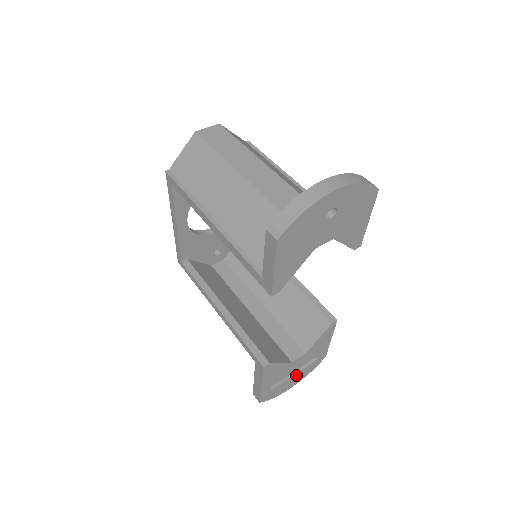
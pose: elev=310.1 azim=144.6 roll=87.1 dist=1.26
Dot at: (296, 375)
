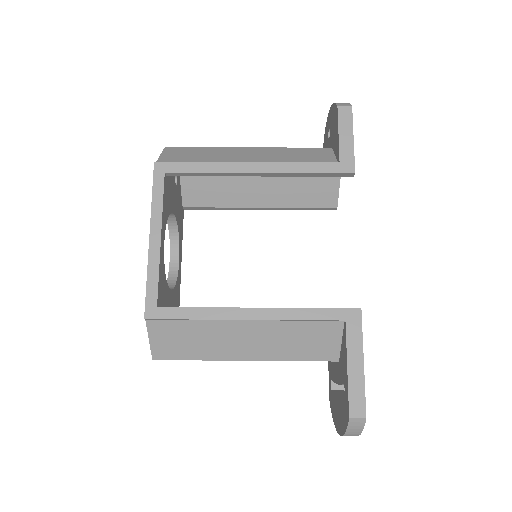
Dot at: occluded
